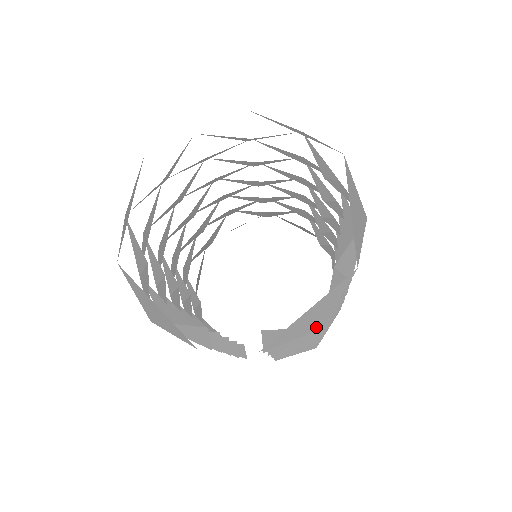
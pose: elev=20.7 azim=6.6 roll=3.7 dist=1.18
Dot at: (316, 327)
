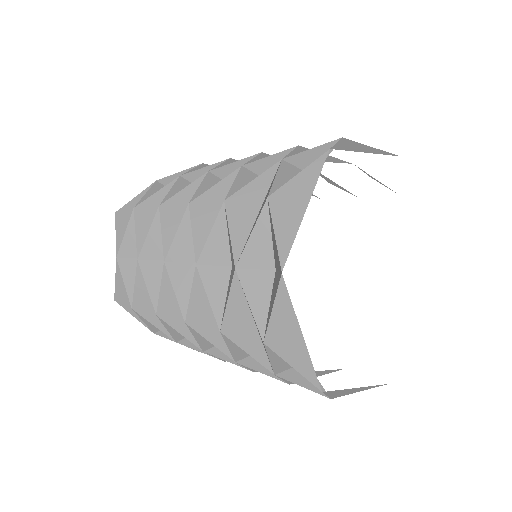
Dot at: occluded
